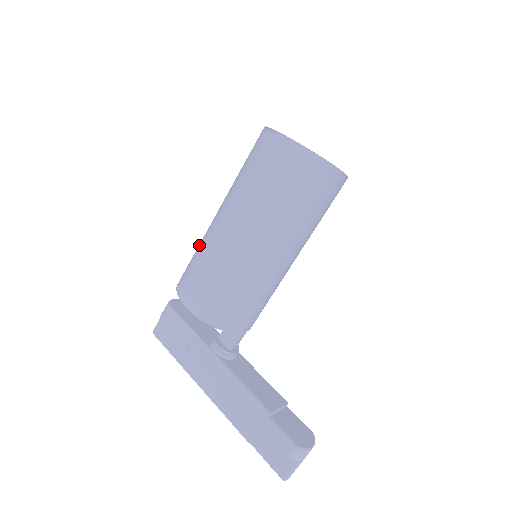
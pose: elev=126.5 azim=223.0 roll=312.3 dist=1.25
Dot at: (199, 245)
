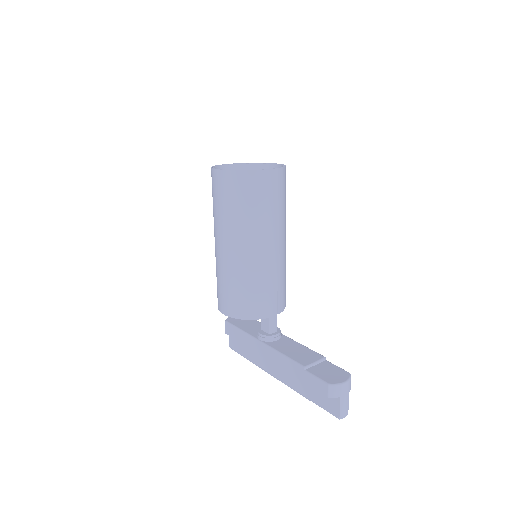
Dot at: occluded
